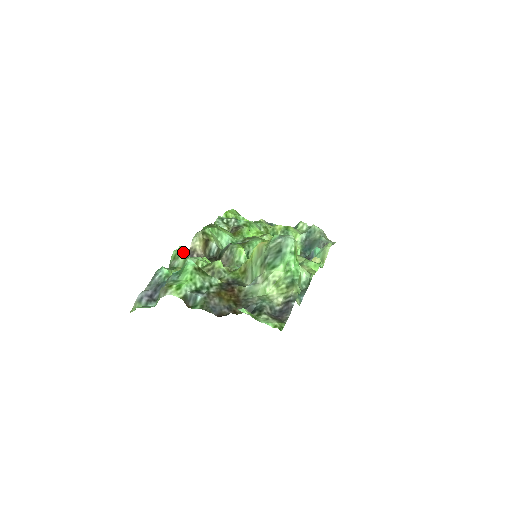
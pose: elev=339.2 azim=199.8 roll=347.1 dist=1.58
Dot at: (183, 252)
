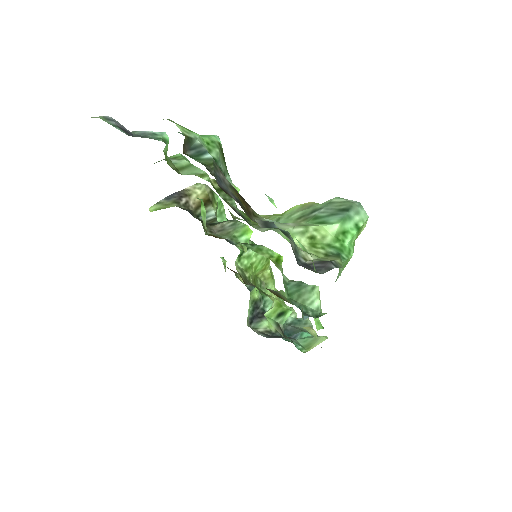
Dot at: occluded
